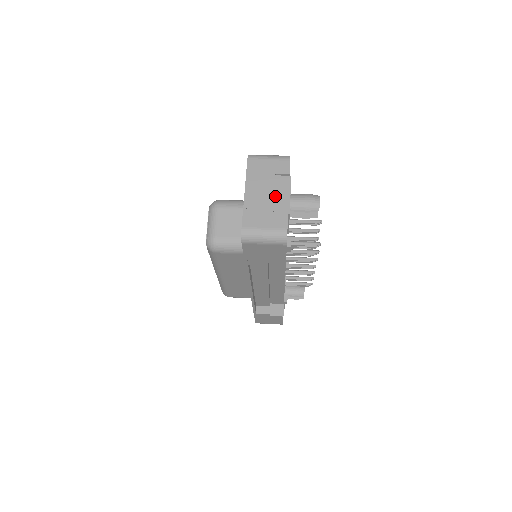
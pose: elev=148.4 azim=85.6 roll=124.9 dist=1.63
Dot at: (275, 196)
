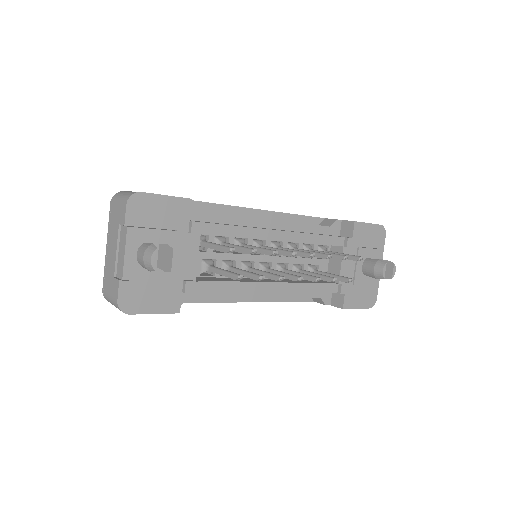
Dot at: (118, 254)
